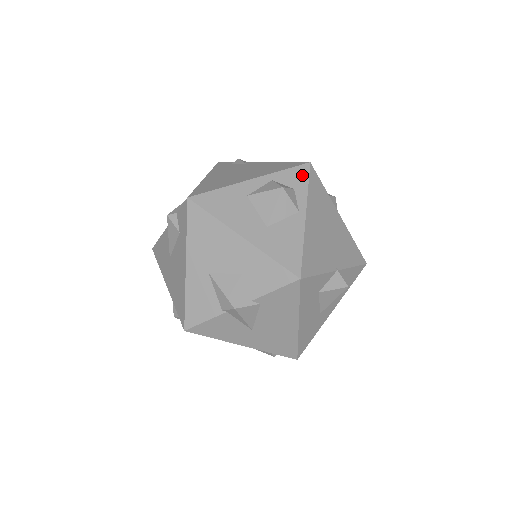
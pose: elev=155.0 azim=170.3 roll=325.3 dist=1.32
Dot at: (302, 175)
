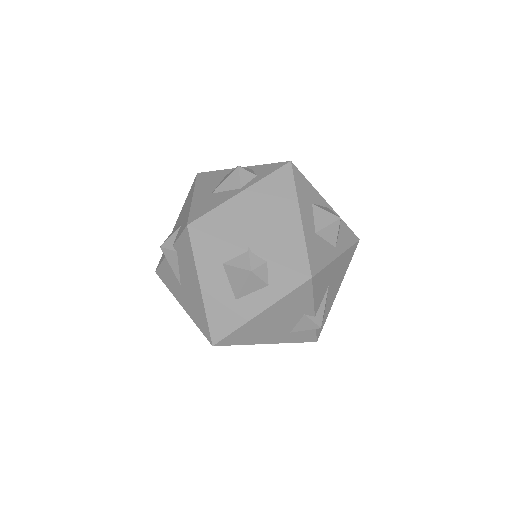
Dot at: (274, 168)
